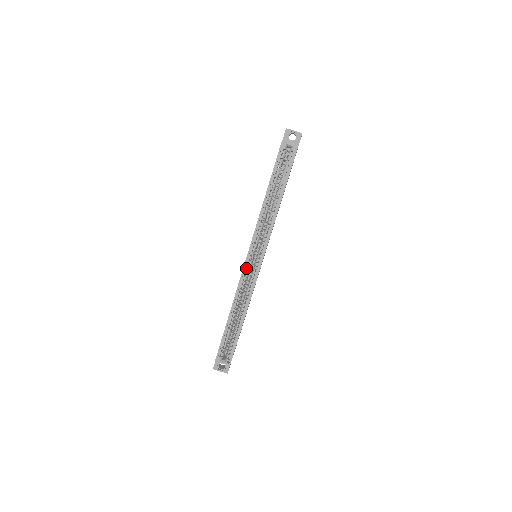
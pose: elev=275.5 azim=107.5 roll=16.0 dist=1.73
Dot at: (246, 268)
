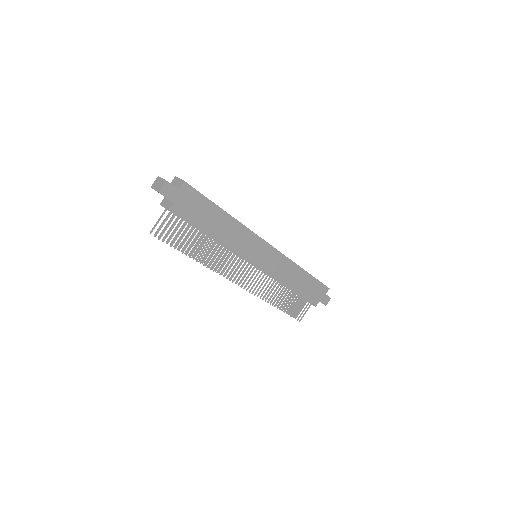
Dot at: occluded
